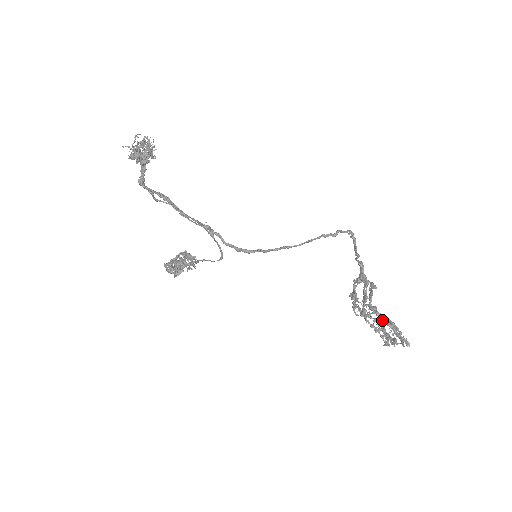
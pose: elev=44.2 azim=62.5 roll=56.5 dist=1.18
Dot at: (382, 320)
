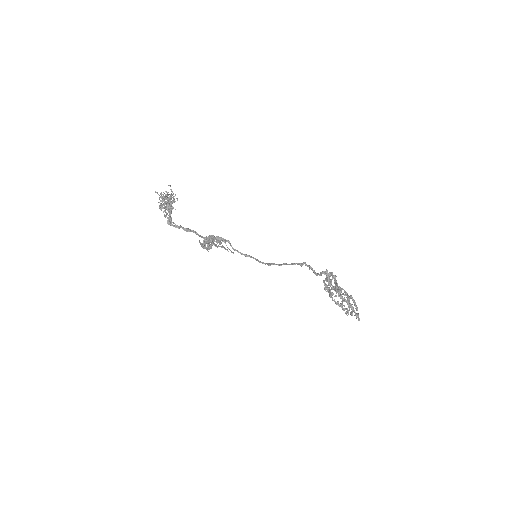
Dot at: (345, 300)
